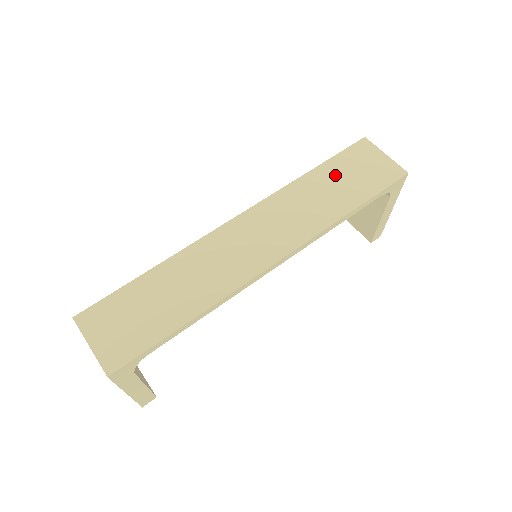
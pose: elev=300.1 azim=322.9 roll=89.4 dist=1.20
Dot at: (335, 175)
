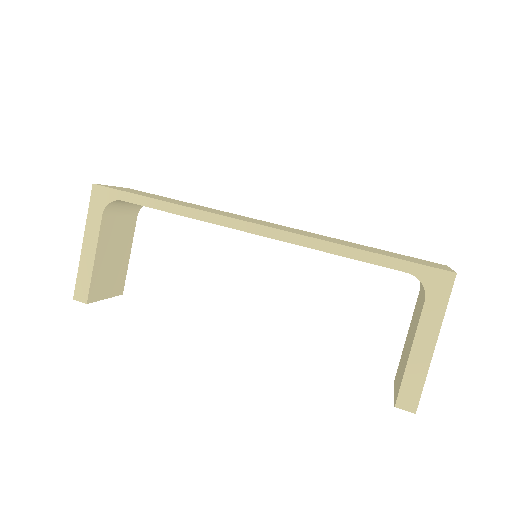
Dot at: (380, 250)
